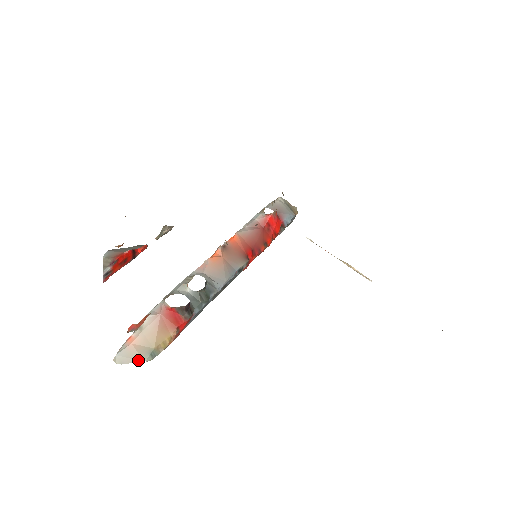
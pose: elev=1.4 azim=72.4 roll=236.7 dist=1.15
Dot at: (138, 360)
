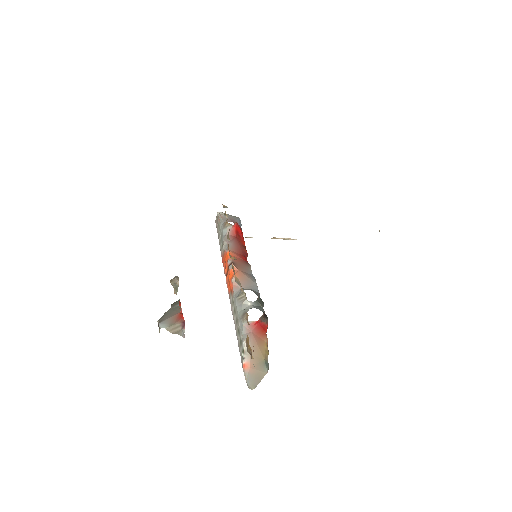
Dot at: (263, 375)
